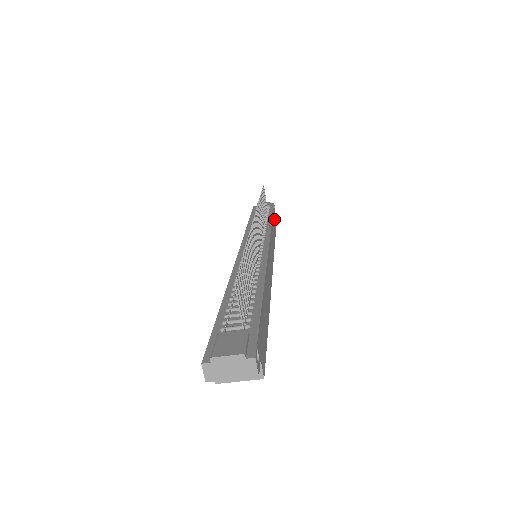
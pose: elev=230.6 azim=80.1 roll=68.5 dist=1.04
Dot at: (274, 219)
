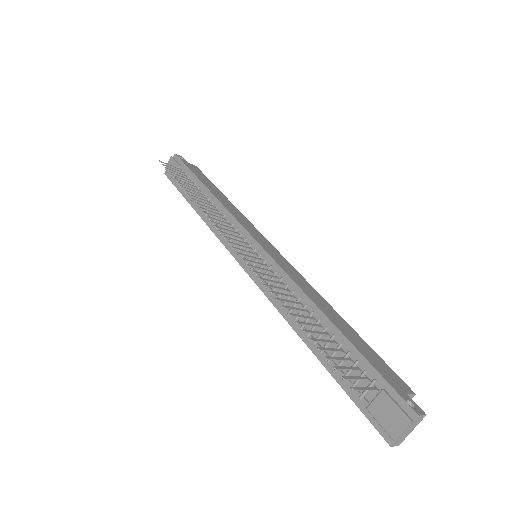
Dot at: (199, 175)
